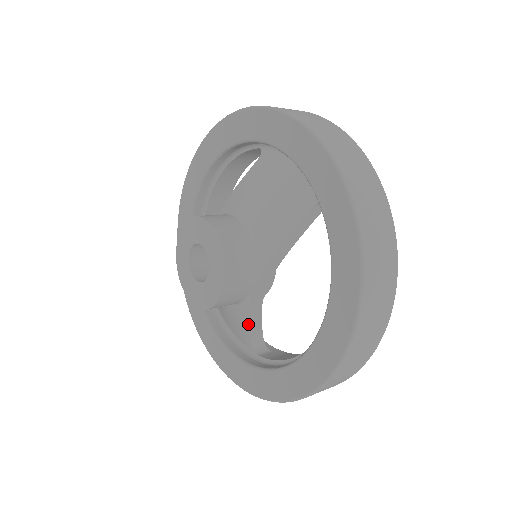
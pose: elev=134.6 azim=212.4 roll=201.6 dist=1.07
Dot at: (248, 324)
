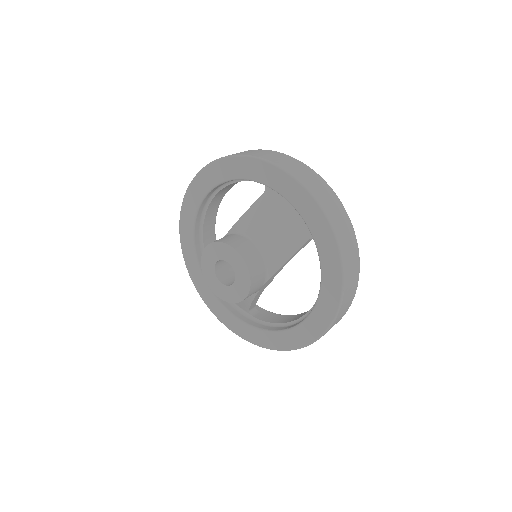
Dot at: (251, 303)
